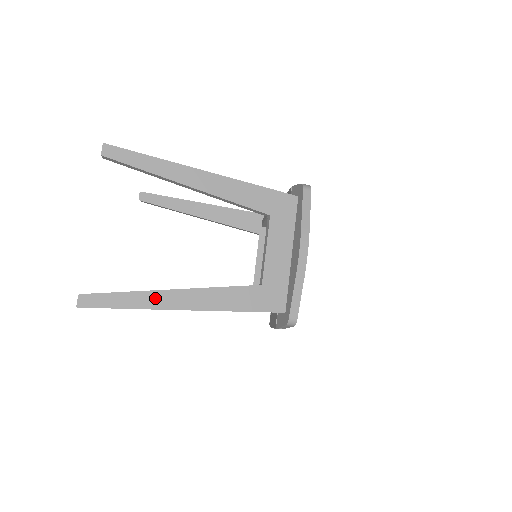
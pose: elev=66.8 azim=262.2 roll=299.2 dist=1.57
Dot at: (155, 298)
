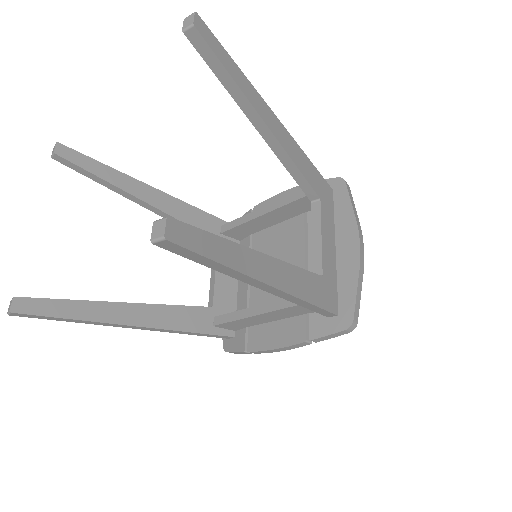
Dot at: (248, 259)
